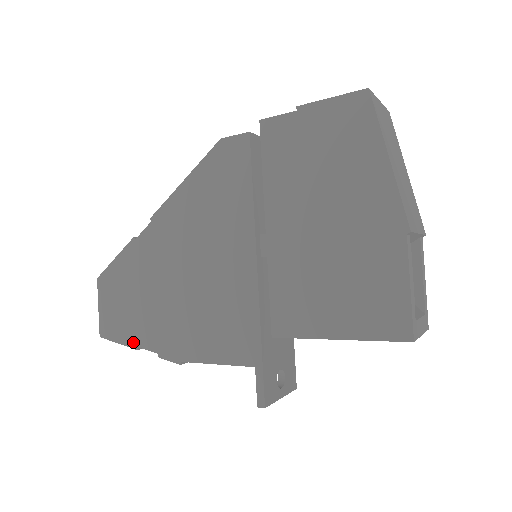
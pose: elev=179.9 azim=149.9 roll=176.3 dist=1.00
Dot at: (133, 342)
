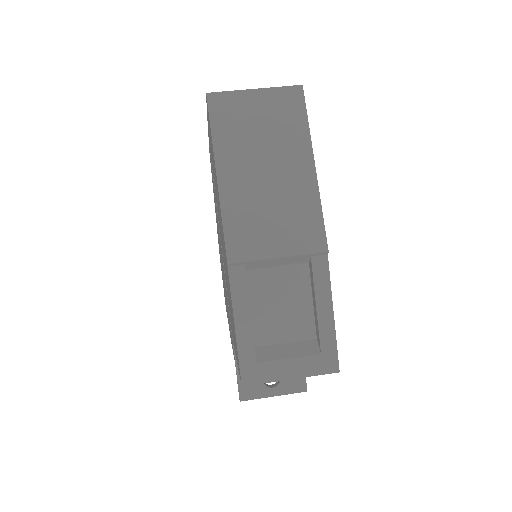
Dot at: occluded
